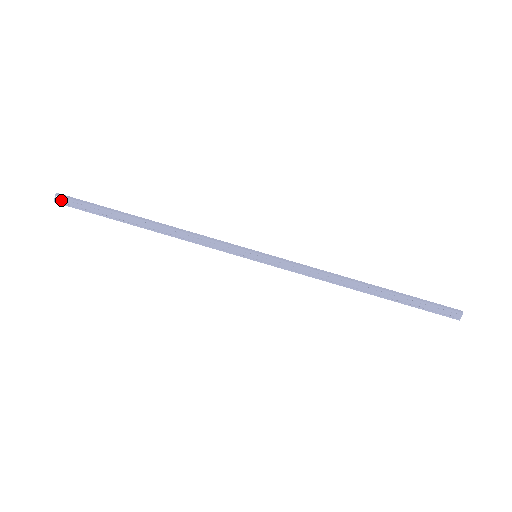
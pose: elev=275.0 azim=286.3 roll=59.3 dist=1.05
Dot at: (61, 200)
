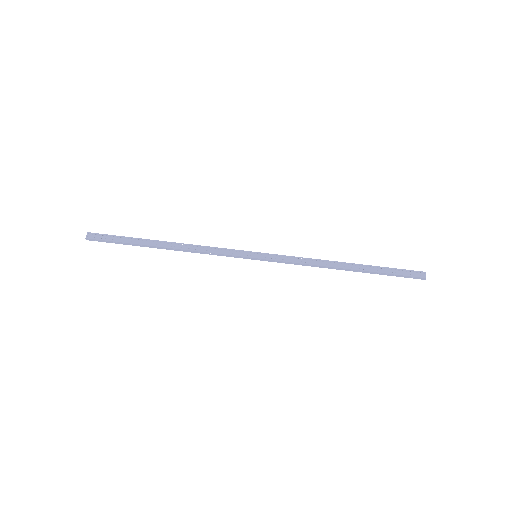
Dot at: (92, 236)
